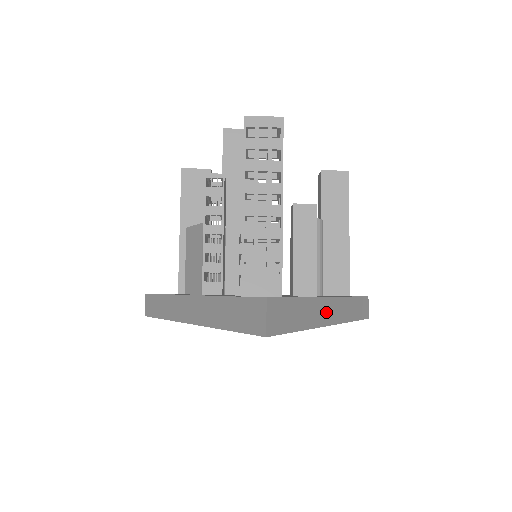
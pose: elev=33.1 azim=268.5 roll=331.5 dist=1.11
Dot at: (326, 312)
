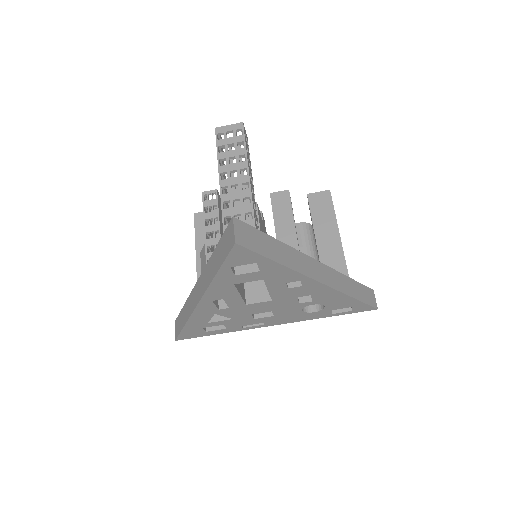
Dot at: (311, 268)
